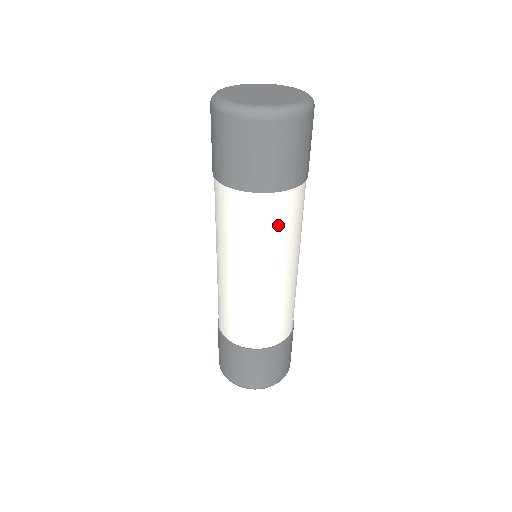
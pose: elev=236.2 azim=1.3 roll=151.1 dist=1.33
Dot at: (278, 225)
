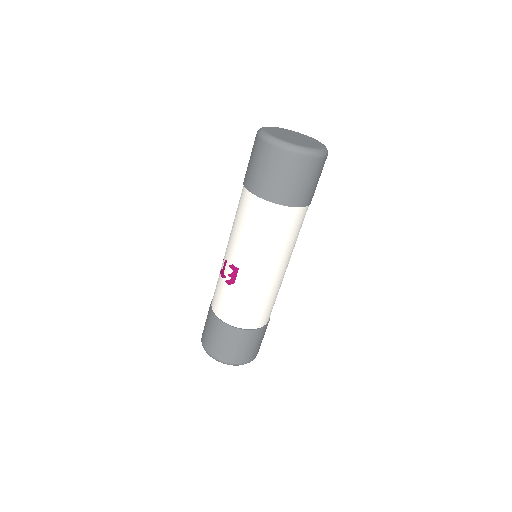
Dot at: occluded
